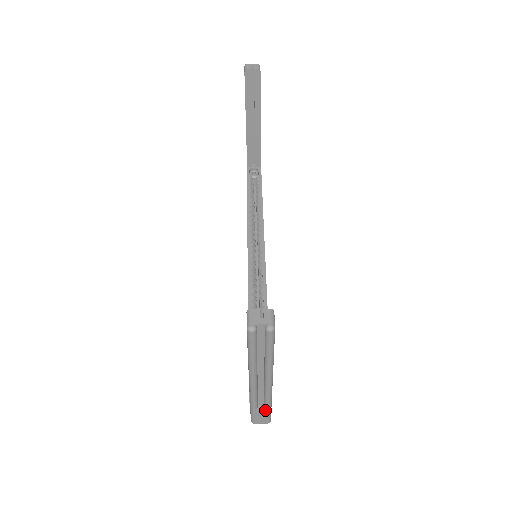
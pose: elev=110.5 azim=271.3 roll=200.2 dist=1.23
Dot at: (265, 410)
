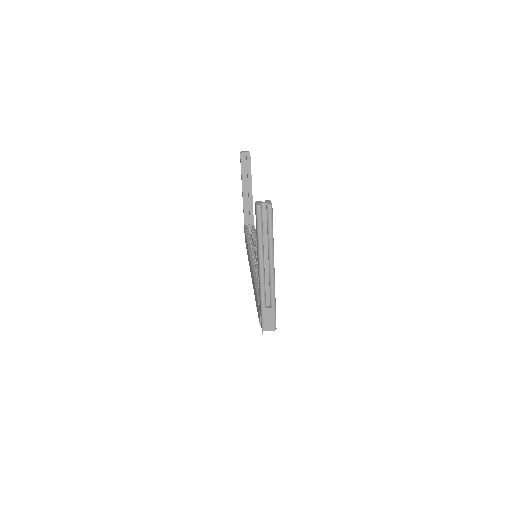
Dot at: (271, 309)
